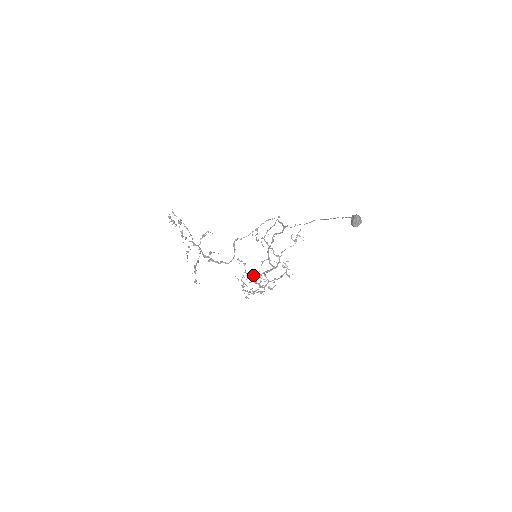
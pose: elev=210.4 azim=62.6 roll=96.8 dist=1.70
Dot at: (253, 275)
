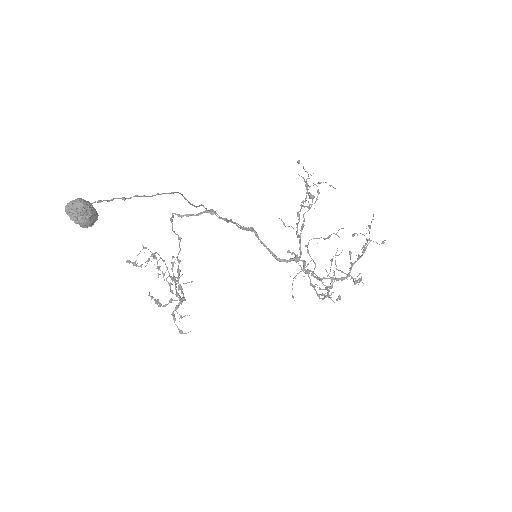
Dot at: occluded
